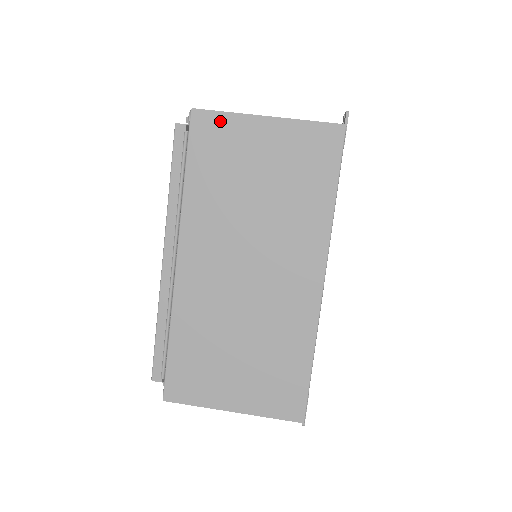
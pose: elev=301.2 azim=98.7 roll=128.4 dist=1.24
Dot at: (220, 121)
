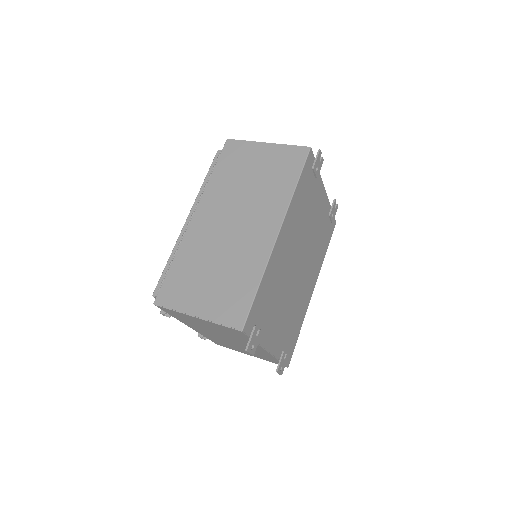
Dot at: (241, 144)
